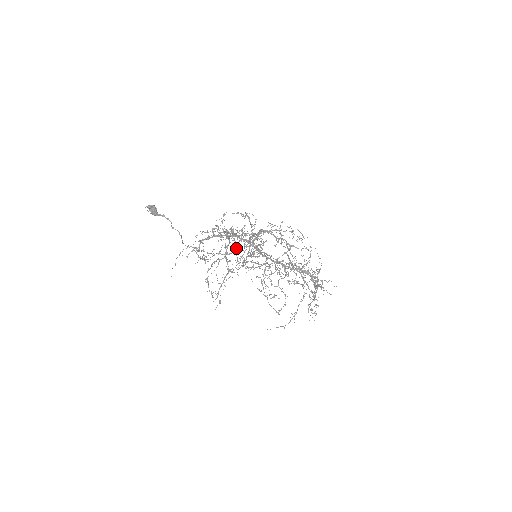
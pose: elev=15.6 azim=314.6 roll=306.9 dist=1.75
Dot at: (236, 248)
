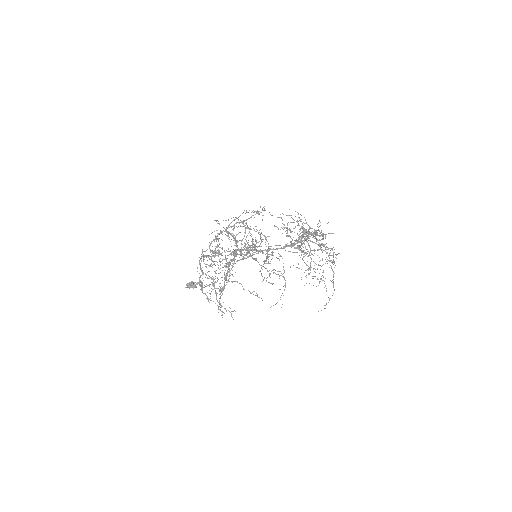
Dot at: (234, 262)
